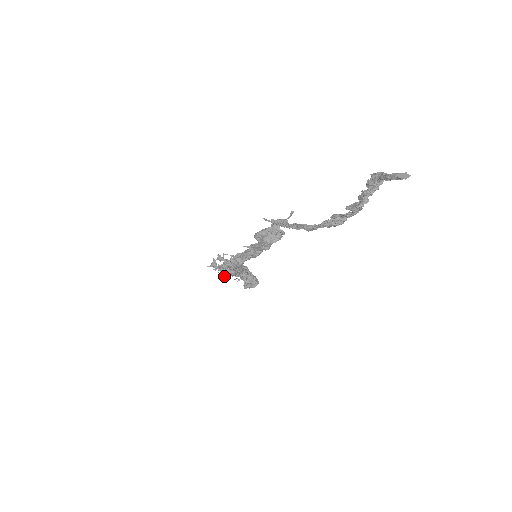
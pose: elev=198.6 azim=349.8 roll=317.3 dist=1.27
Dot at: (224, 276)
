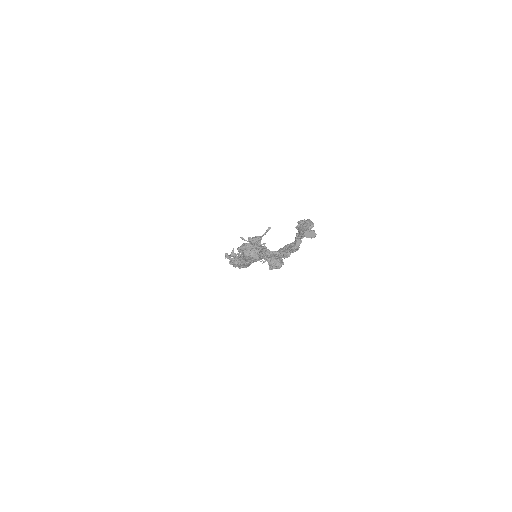
Dot at: occluded
